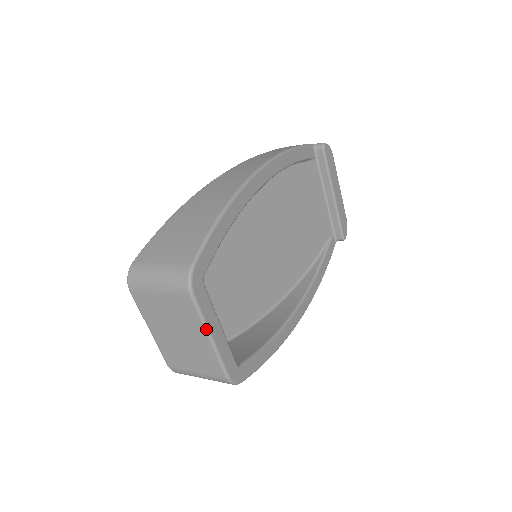
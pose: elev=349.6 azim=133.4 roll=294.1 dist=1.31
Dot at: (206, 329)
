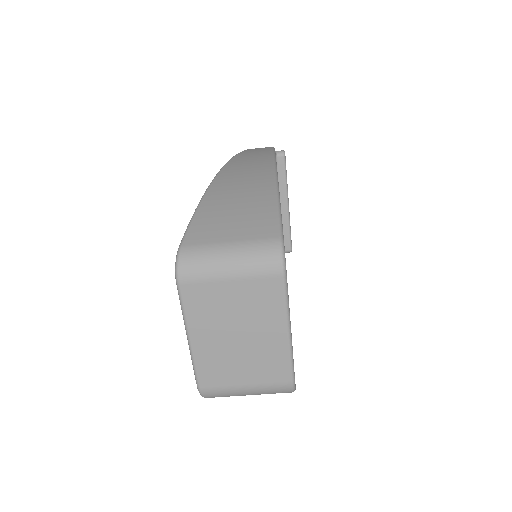
Dot at: (288, 319)
